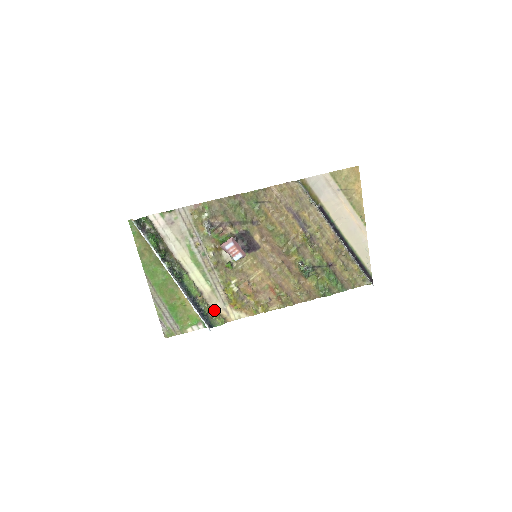
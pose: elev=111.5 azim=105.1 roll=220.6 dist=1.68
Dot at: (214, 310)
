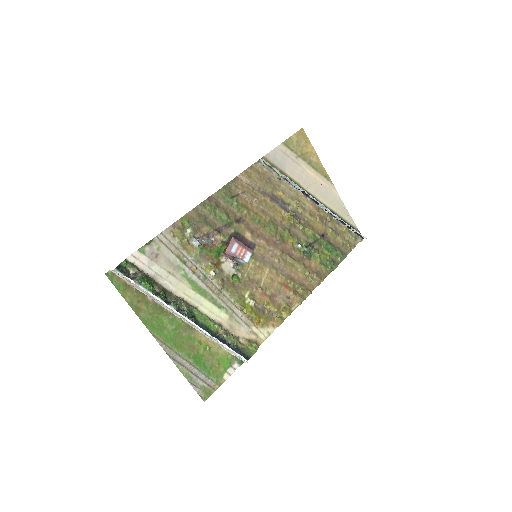
Dot at: (241, 339)
